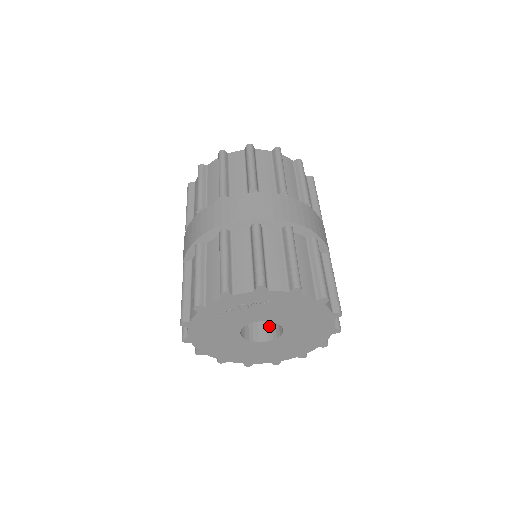
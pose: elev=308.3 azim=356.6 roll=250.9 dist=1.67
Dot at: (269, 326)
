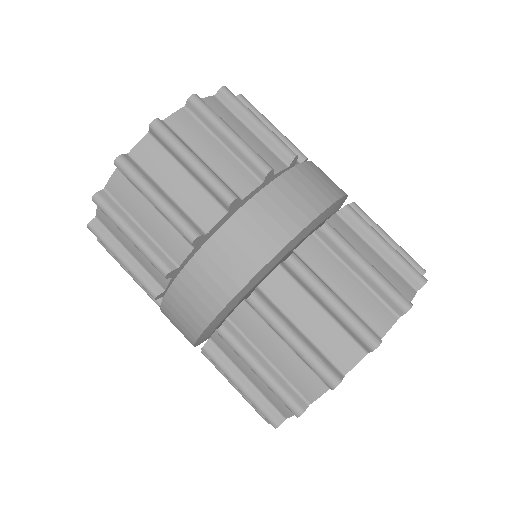
Dot at: occluded
